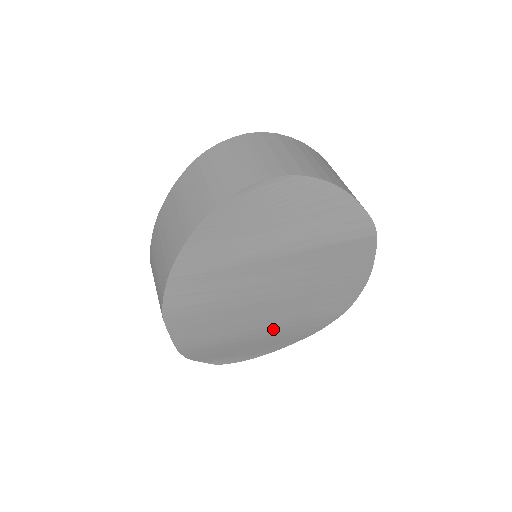
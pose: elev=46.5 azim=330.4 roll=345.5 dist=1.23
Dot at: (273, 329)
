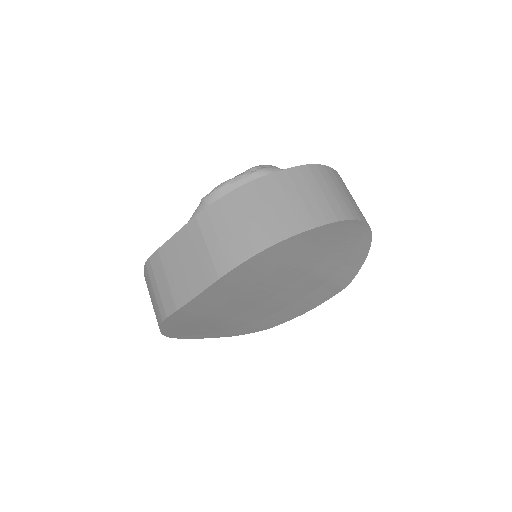
Dot at: (231, 322)
